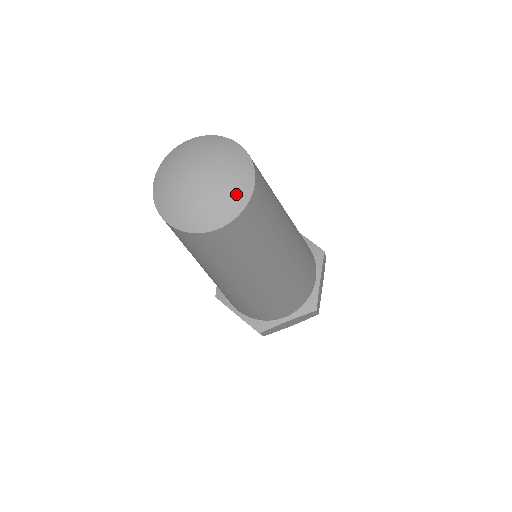
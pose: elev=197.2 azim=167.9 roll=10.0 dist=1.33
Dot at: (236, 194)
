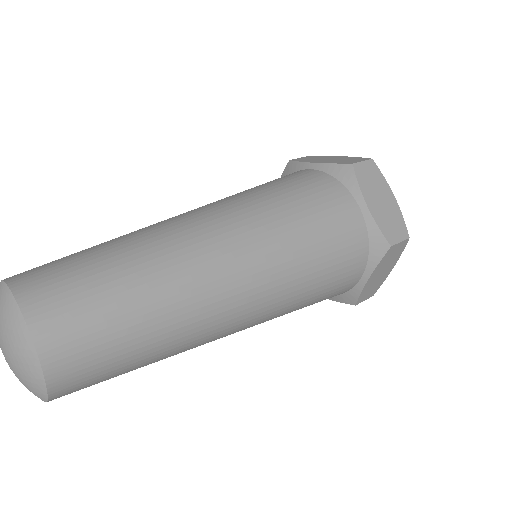
Dot at: (23, 354)
